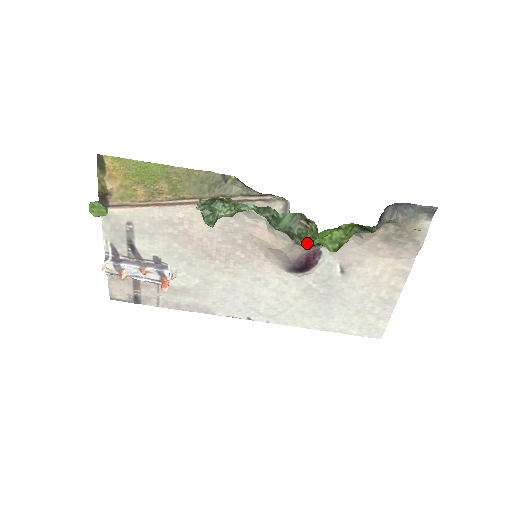
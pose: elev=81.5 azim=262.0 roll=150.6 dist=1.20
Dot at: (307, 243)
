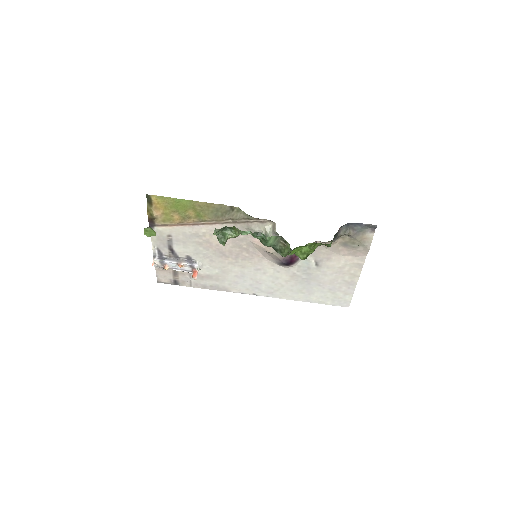
Dot at: (285, 255)
